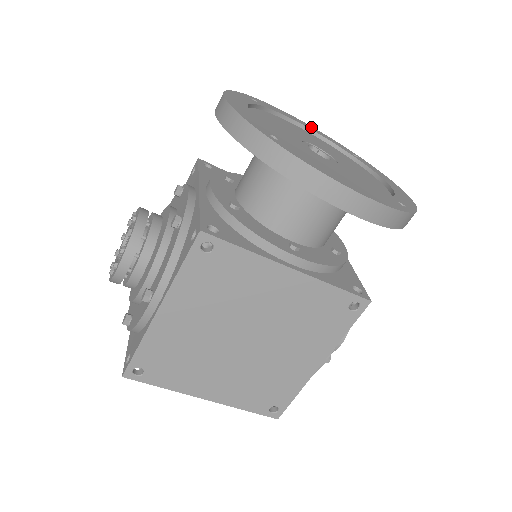
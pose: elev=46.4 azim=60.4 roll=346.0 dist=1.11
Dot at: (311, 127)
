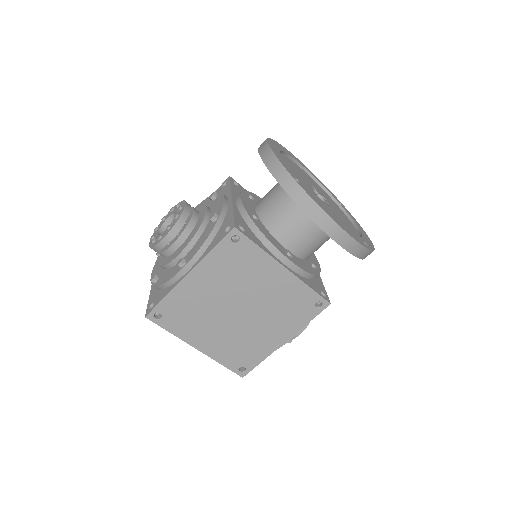
Dot at: (314, 175)
